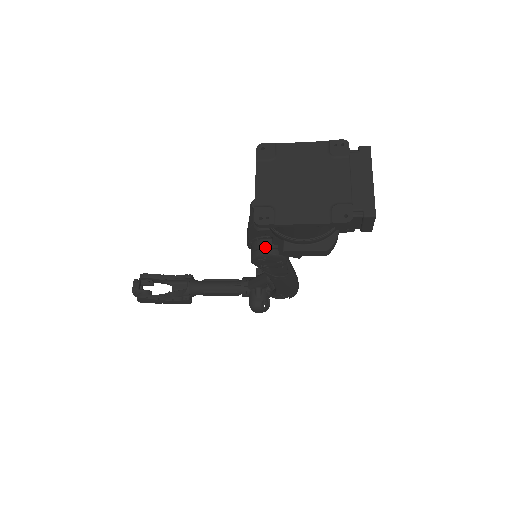
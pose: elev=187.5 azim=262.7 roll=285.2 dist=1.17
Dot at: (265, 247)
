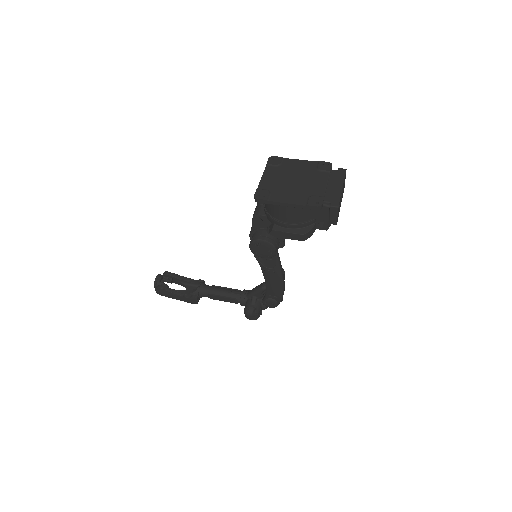
Dot at: (261, 235)
